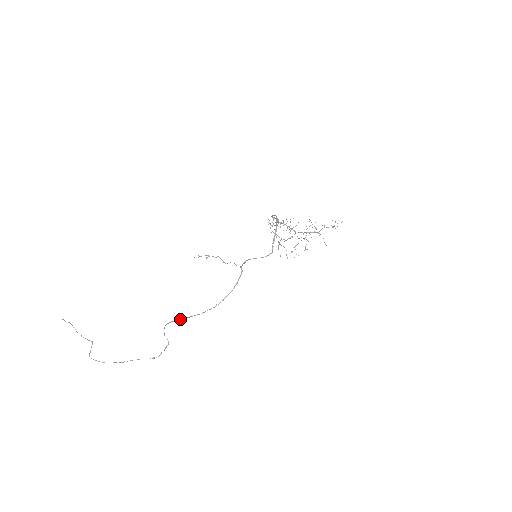
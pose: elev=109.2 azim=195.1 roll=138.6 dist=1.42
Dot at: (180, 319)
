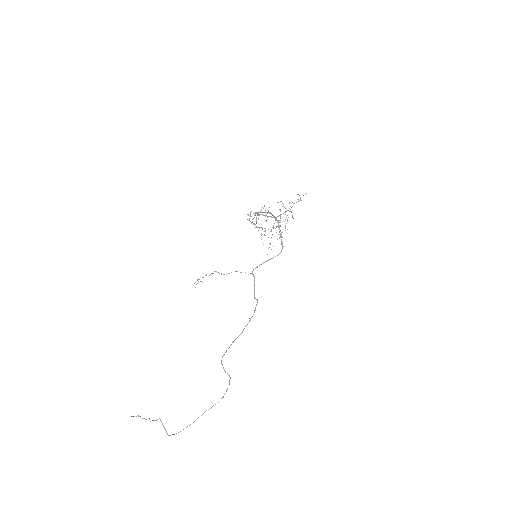
Dot at: occluded
